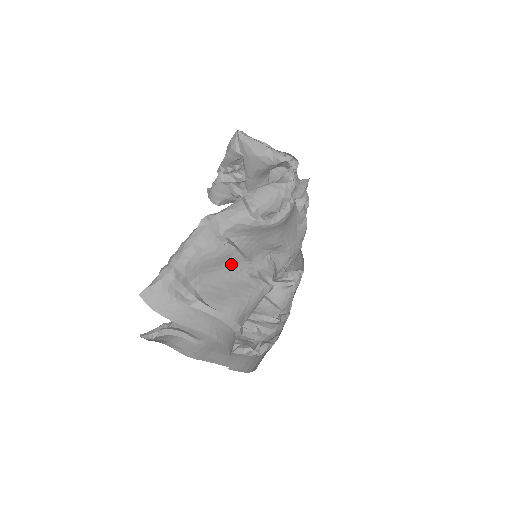
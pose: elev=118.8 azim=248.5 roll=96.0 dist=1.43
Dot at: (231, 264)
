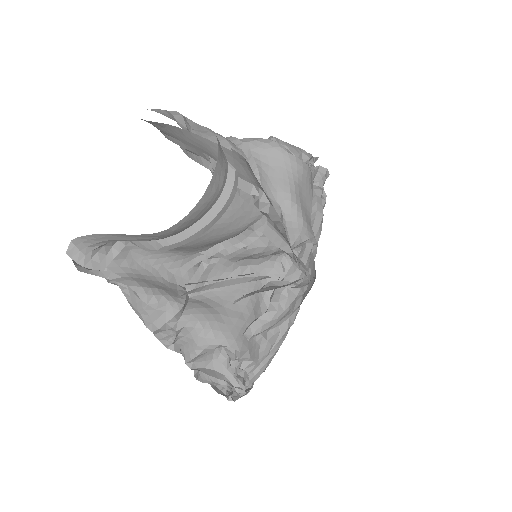
Dot at: occluded
